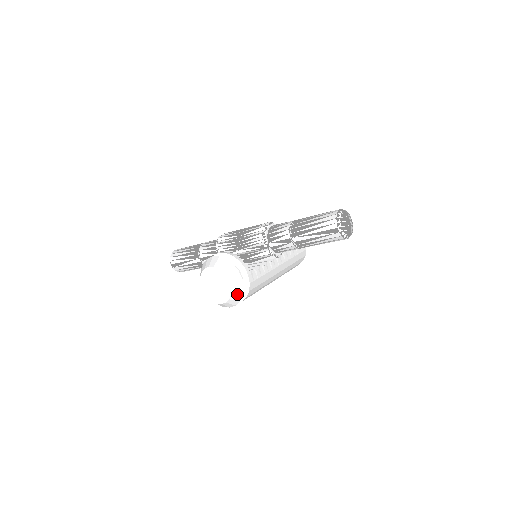
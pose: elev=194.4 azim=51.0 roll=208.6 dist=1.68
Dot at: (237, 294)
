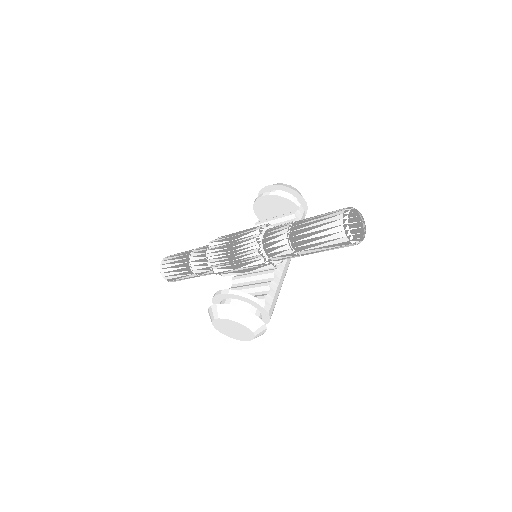
Dot at: (260, 332)
